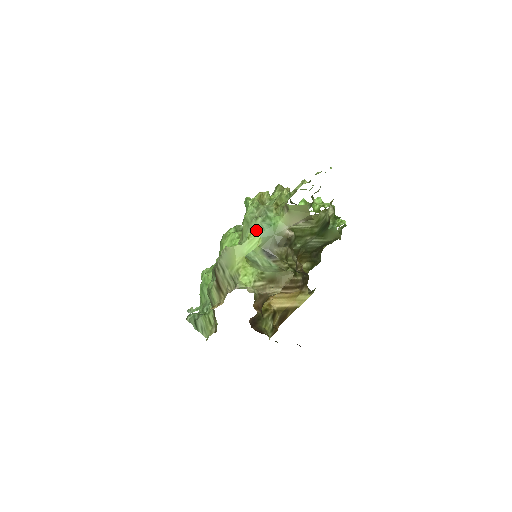
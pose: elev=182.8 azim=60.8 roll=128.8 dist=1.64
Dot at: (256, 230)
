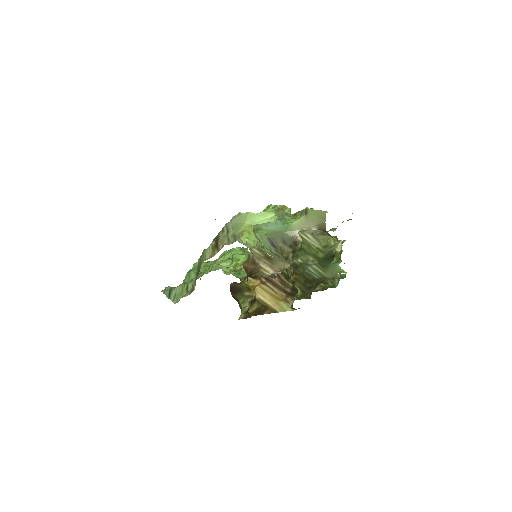
Dot at: (269, 223)
